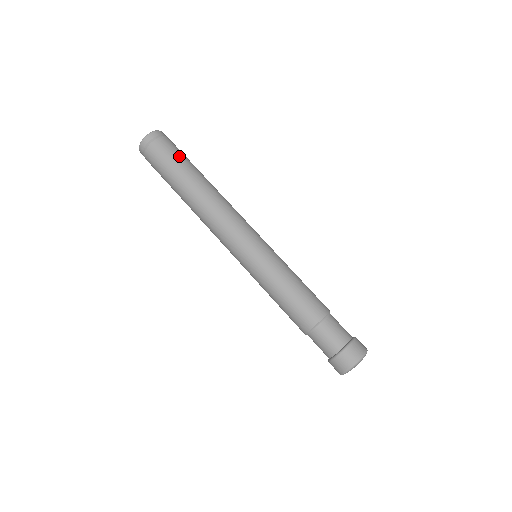
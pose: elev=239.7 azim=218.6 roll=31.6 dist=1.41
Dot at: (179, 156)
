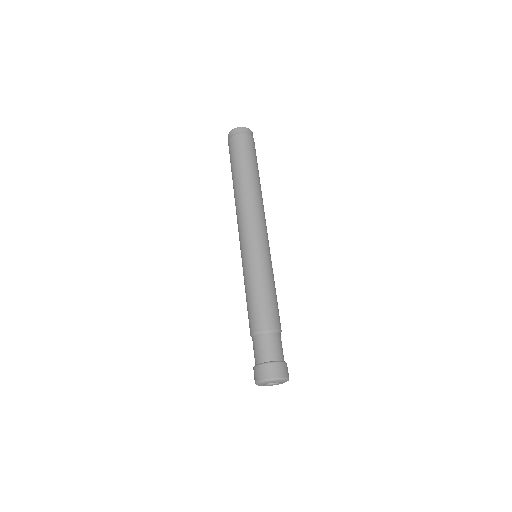
Dot at: (237, 154)
